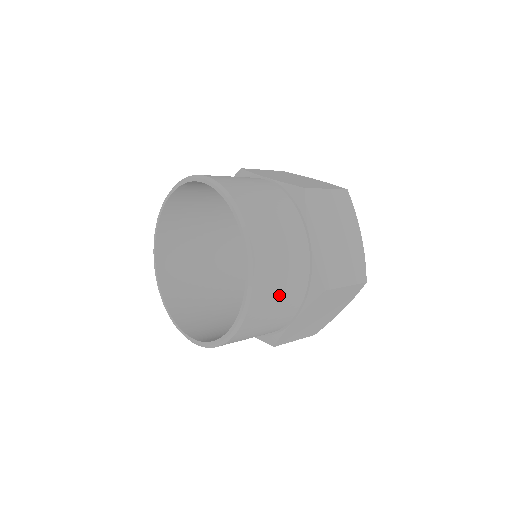
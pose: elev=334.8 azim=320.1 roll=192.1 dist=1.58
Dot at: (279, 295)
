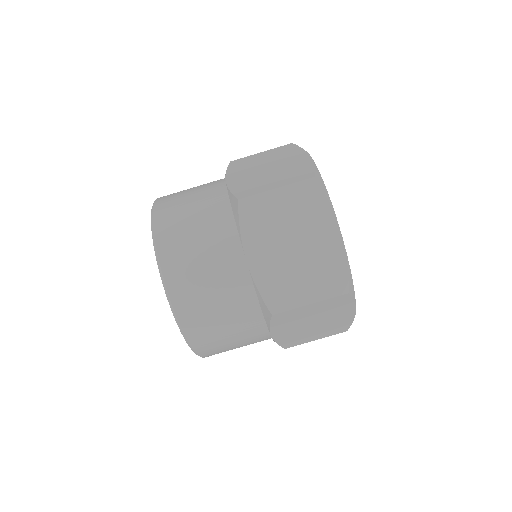
Dot at: (194, 230)
